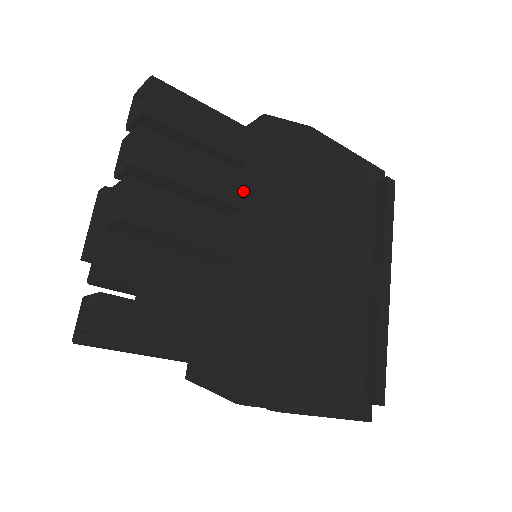
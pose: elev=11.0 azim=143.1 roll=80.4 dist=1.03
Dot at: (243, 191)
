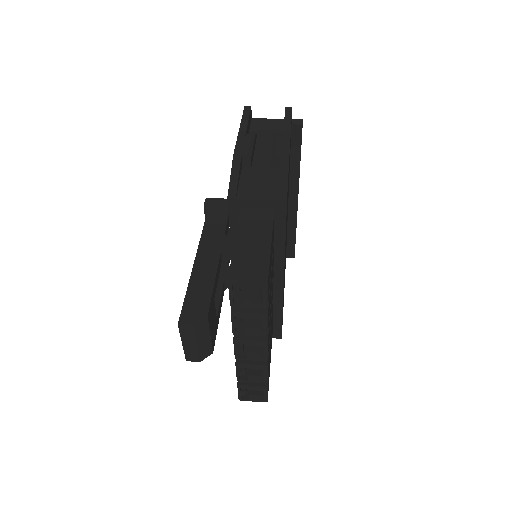
Dot at: (274, 253)
